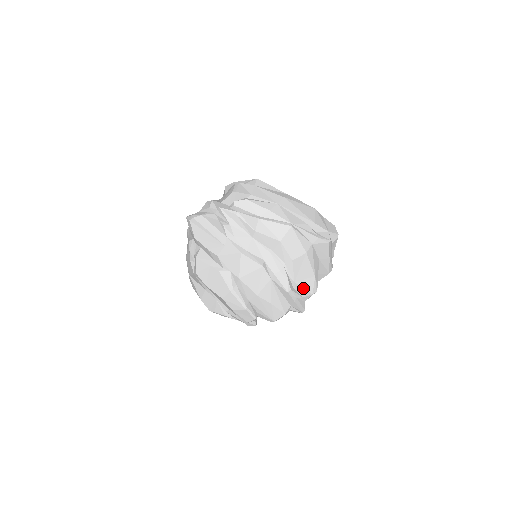
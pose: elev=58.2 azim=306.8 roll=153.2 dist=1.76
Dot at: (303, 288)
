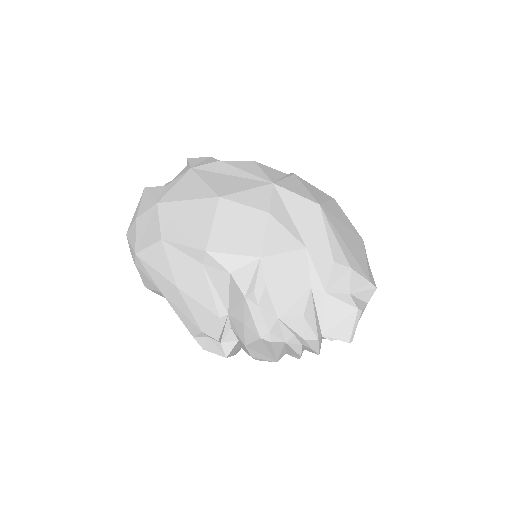
Dot at: occluded
